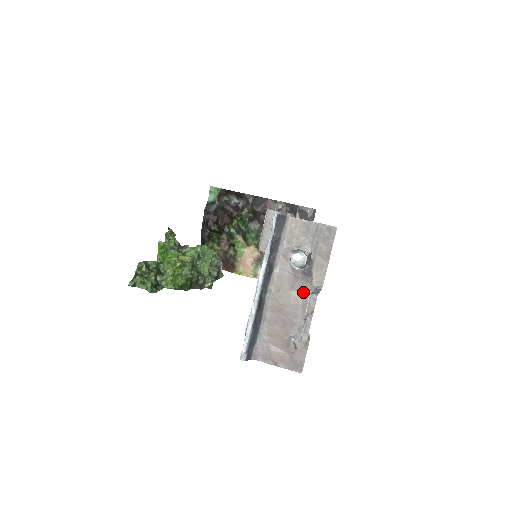
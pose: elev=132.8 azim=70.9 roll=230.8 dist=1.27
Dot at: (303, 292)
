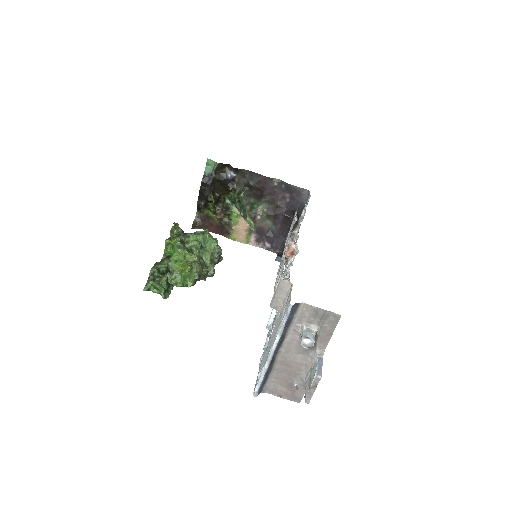
Dot at: (307, 355)
